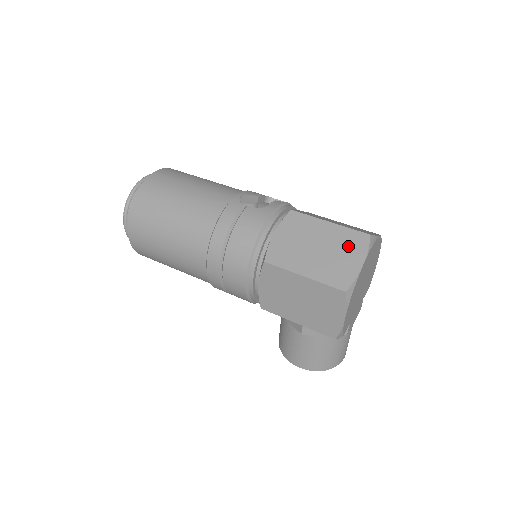
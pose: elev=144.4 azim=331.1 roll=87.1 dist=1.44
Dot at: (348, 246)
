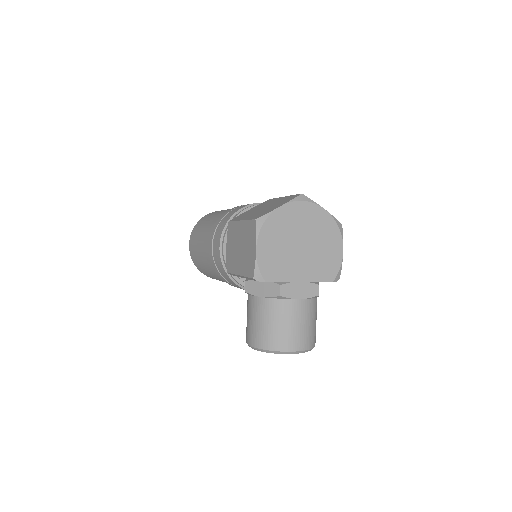
Dot at: (282, 202)
